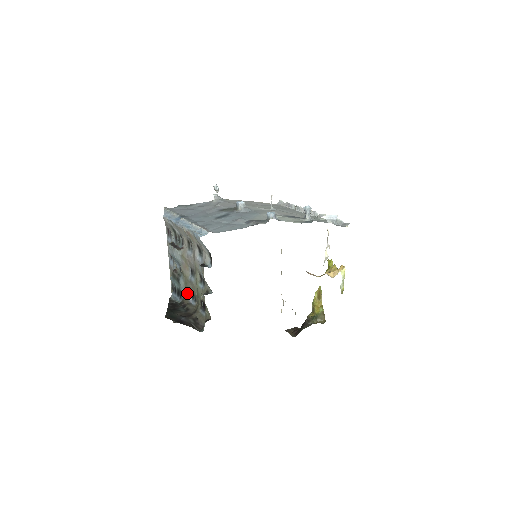
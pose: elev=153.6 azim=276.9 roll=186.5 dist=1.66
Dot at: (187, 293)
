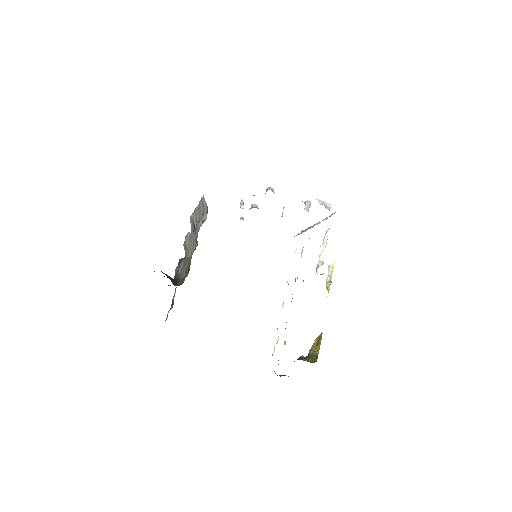
Dot at: (182, 273)
